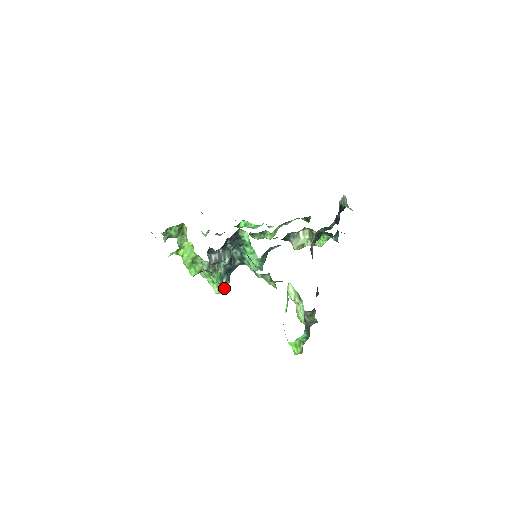
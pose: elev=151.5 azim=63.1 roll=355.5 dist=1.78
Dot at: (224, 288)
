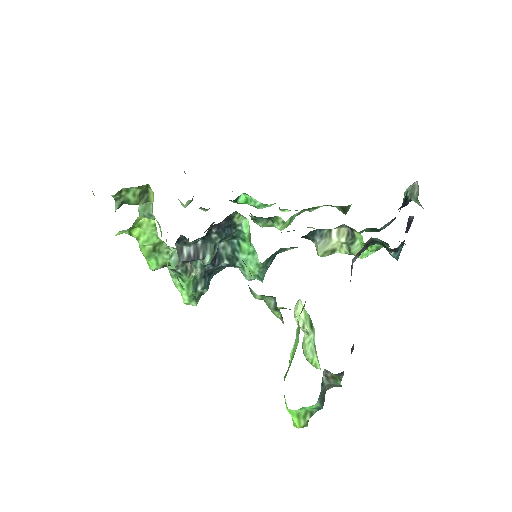
Dot at: (198, 297)
